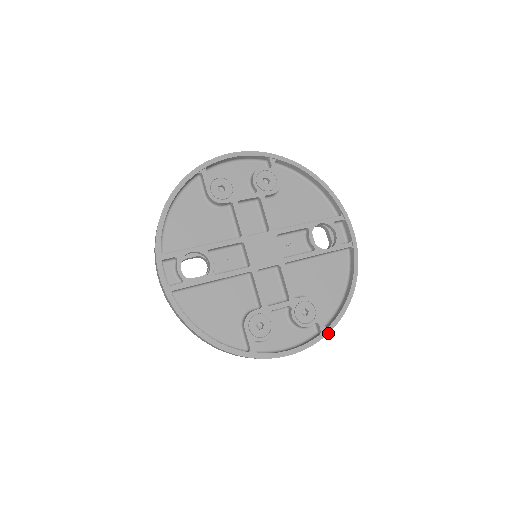
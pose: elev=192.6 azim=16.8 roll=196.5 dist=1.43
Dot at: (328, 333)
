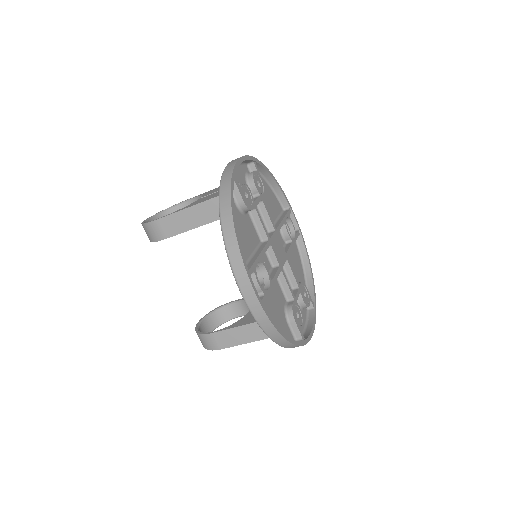
Dot at: occluded
